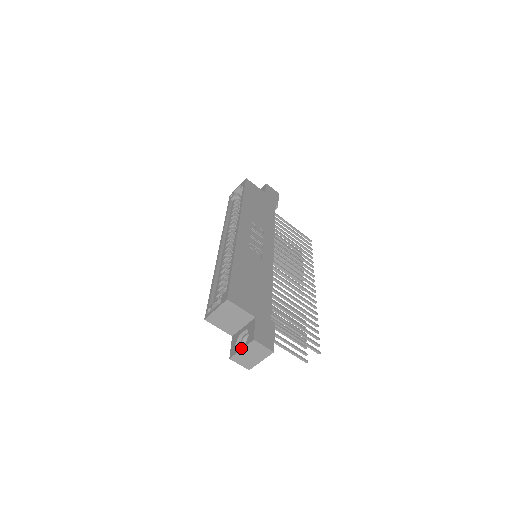
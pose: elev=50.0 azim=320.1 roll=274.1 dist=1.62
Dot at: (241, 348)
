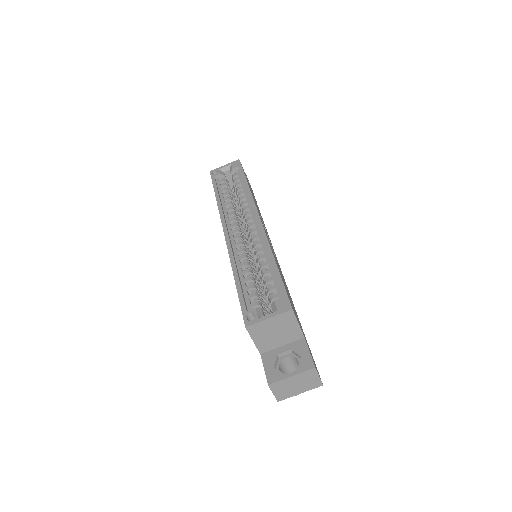
Dot at: (291, 374)
